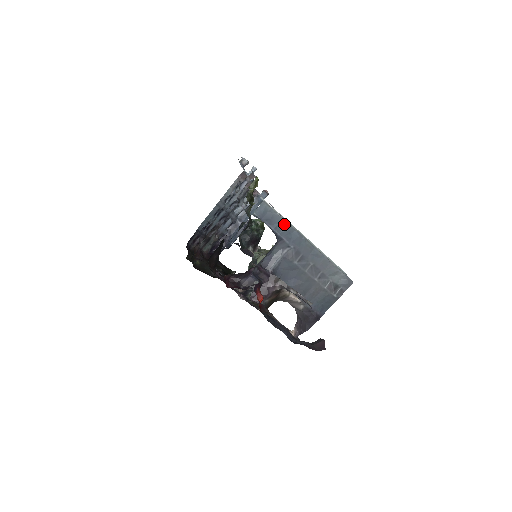
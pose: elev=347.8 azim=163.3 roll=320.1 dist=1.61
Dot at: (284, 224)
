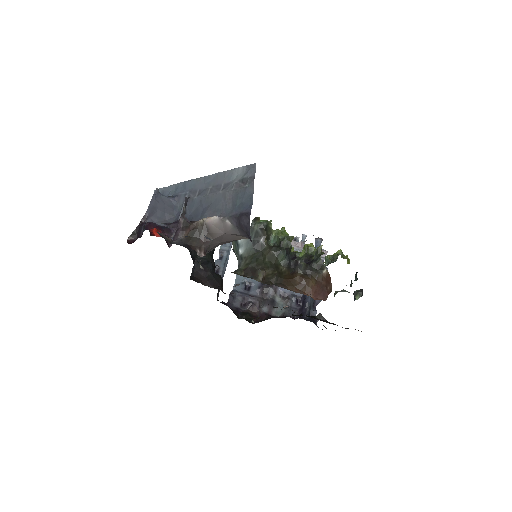
Dot at: (174, 187)
